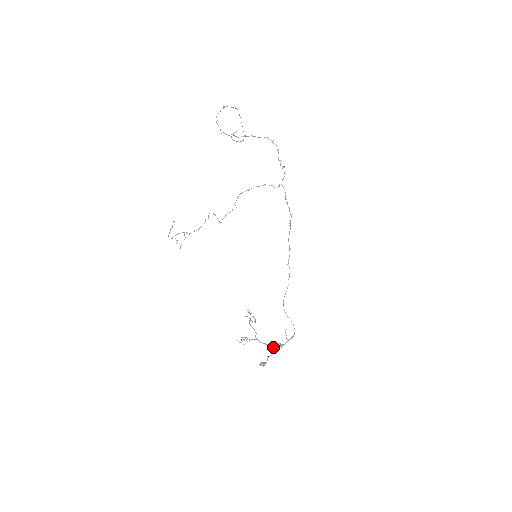
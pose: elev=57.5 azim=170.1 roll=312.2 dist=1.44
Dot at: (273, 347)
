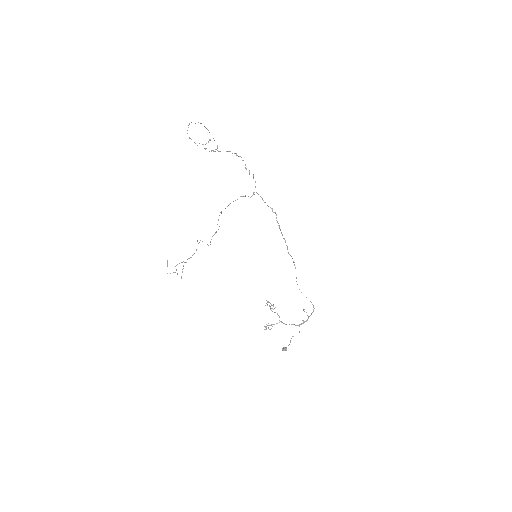
Dot at: (297, 325)
